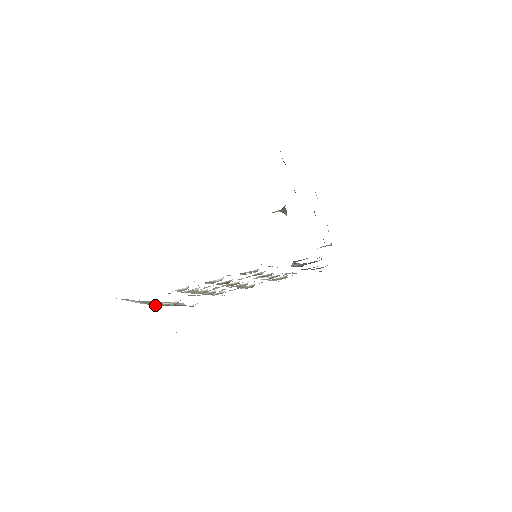
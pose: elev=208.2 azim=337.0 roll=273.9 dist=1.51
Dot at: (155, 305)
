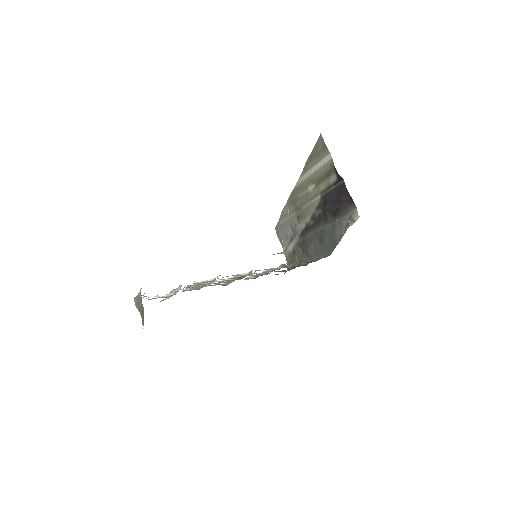
Dot at: occluded
